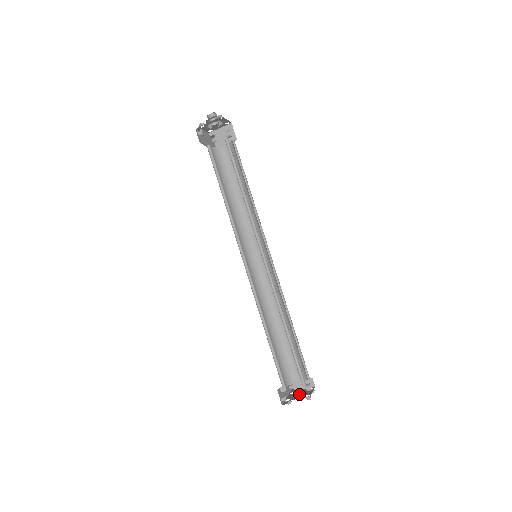
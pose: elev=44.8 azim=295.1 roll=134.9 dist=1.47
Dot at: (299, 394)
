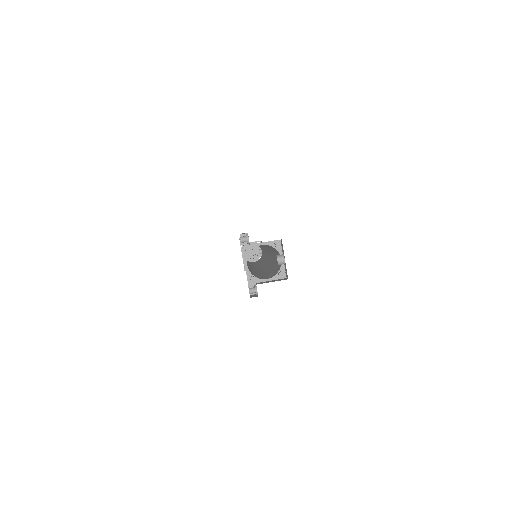
Dot at: occluded
